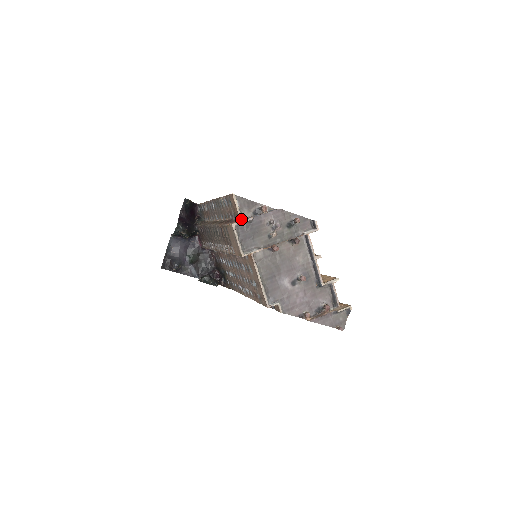
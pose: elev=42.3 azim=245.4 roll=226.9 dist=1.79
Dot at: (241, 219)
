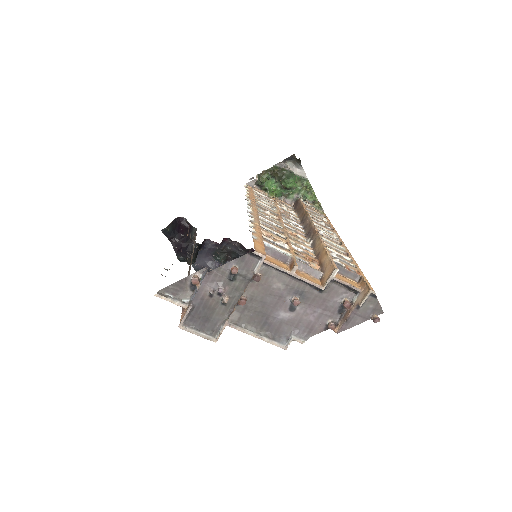
Dot at: (185, 307)
